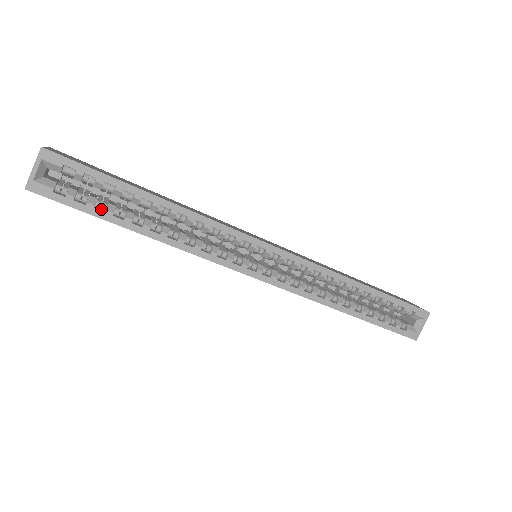
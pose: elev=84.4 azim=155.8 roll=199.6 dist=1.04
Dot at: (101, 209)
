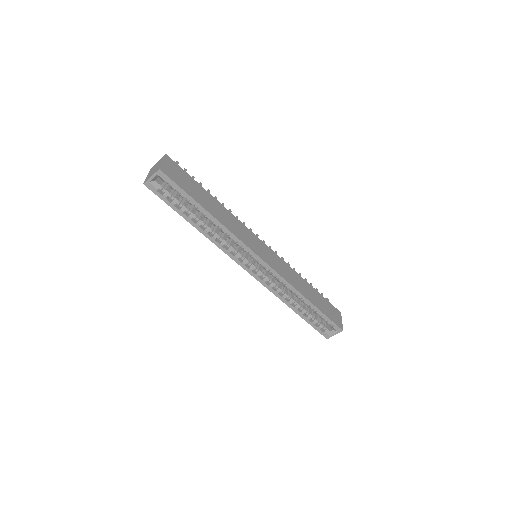
Dot at: (178, 206)
